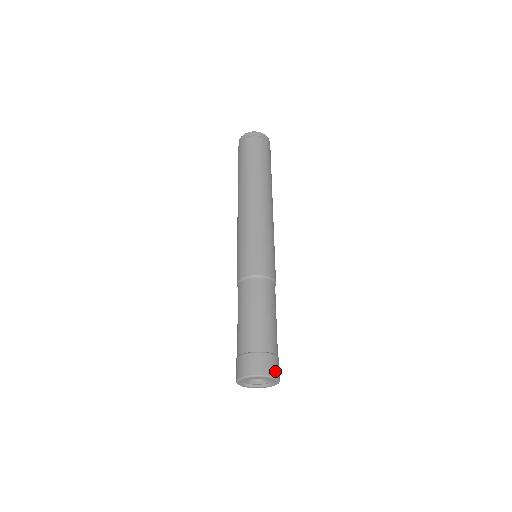
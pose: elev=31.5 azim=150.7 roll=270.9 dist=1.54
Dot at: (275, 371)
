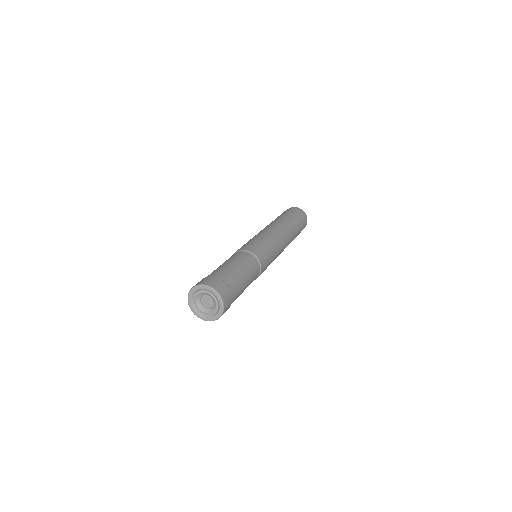
Dot at: (226, 303)
